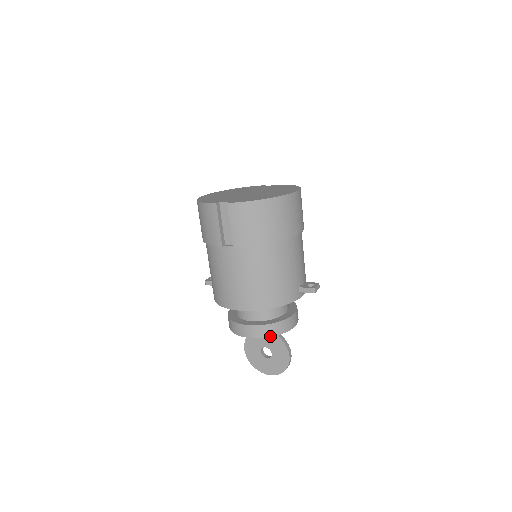
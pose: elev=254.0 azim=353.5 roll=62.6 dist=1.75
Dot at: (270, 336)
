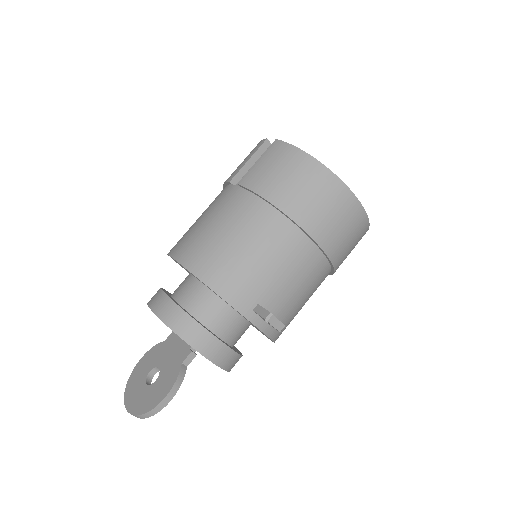
Dot at: (170, 326)
